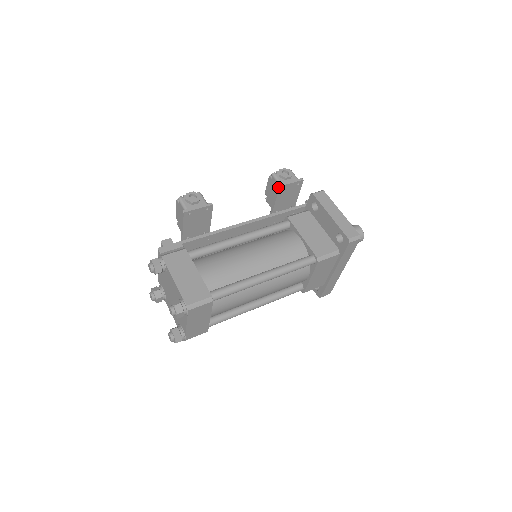
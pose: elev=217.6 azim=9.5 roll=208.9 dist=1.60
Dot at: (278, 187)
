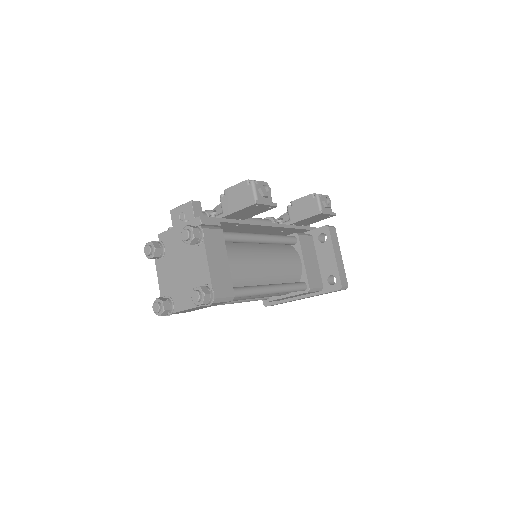
Dot at: (319, 212)
